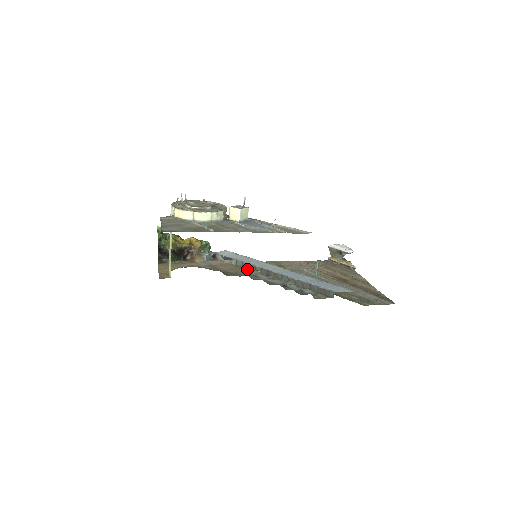
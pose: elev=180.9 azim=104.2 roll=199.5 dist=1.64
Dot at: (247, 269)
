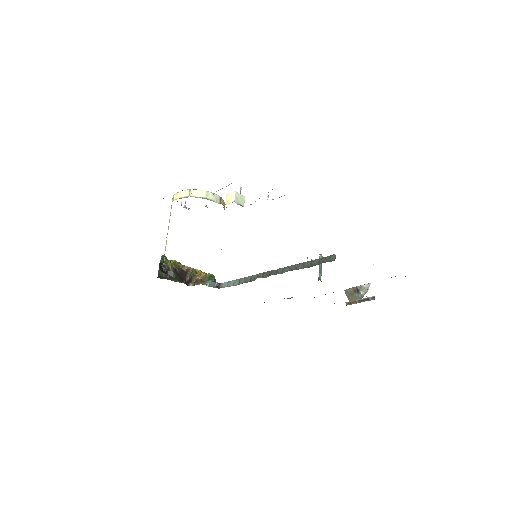
Dot at: (249, 281)
